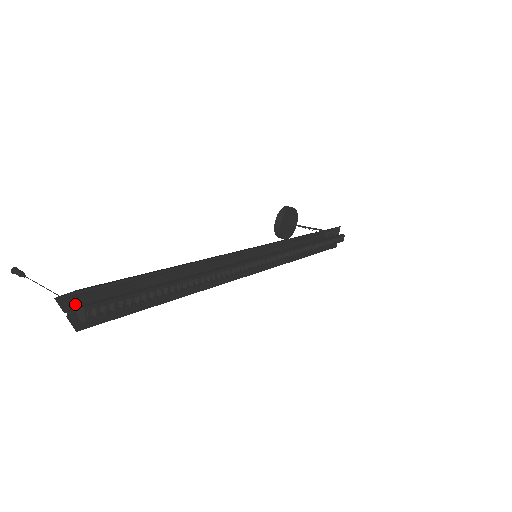
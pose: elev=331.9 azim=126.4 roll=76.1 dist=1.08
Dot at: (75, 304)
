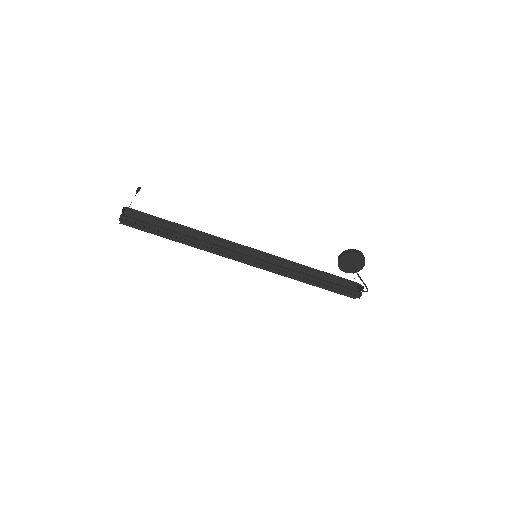
Dot at: (131, 214)
